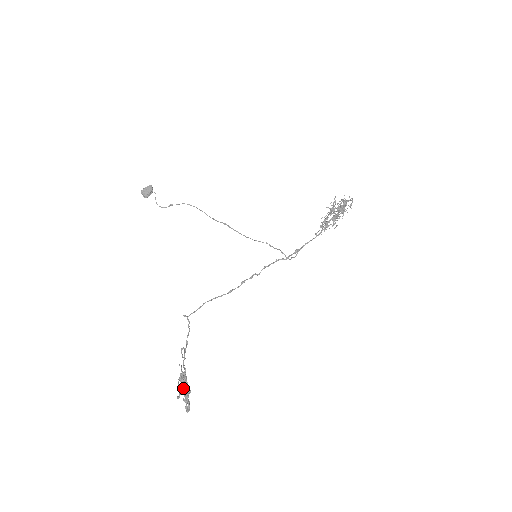
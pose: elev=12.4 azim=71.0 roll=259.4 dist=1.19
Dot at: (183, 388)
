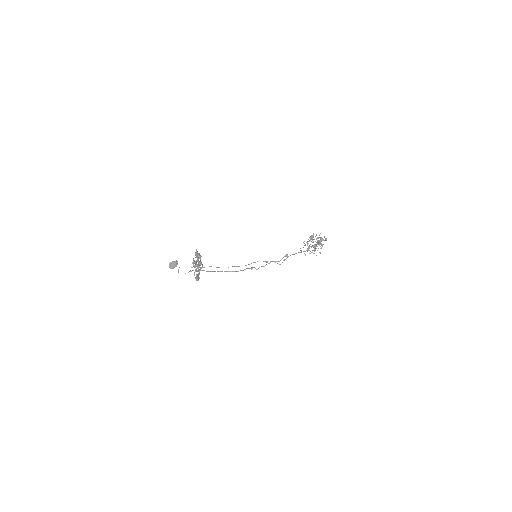
Dot at: (197, 257)
